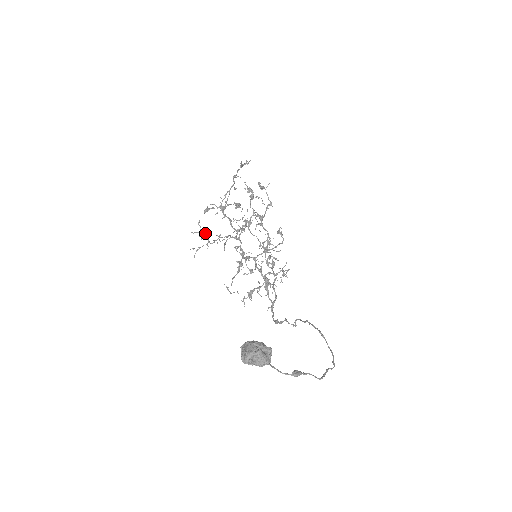
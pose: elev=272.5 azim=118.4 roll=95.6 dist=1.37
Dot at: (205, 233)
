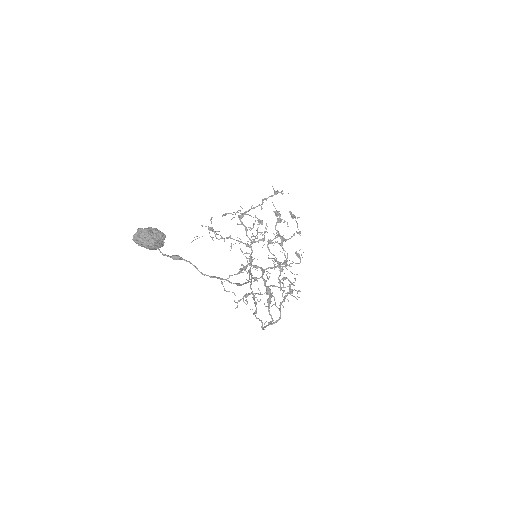
Dot at: (216, 231)
